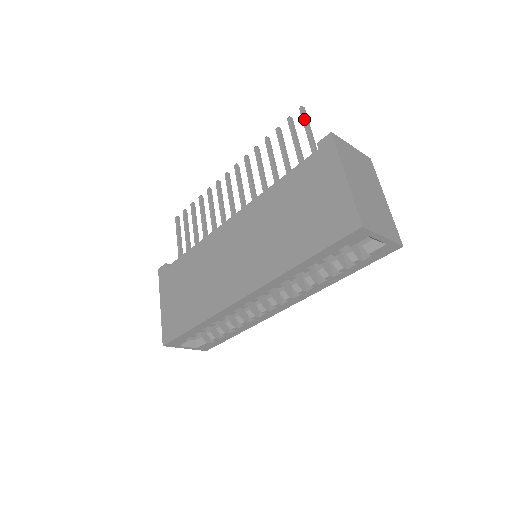
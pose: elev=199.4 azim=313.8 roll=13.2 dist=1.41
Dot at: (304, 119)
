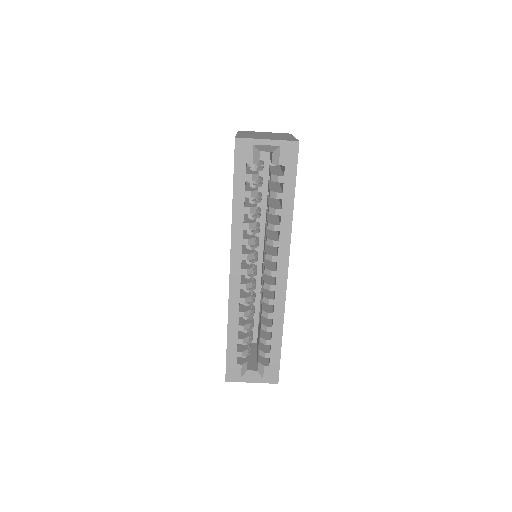
Dot at: occluded
